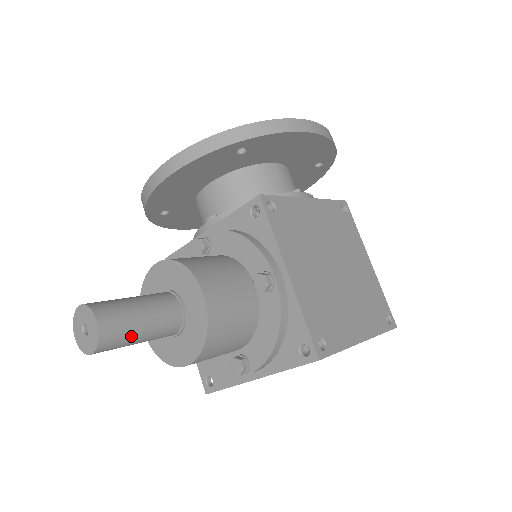
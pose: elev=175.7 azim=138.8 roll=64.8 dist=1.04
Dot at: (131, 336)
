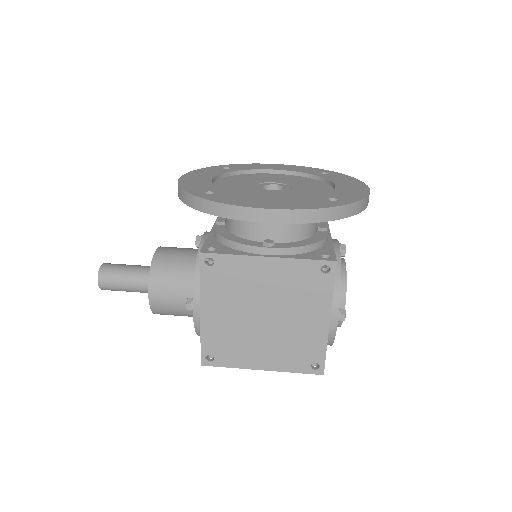
Dot at: (120, 290)
